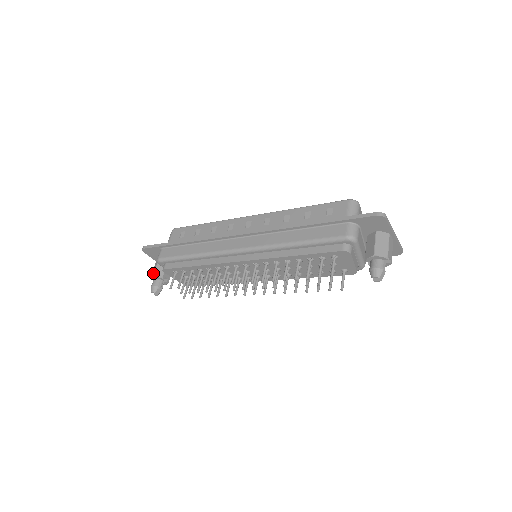
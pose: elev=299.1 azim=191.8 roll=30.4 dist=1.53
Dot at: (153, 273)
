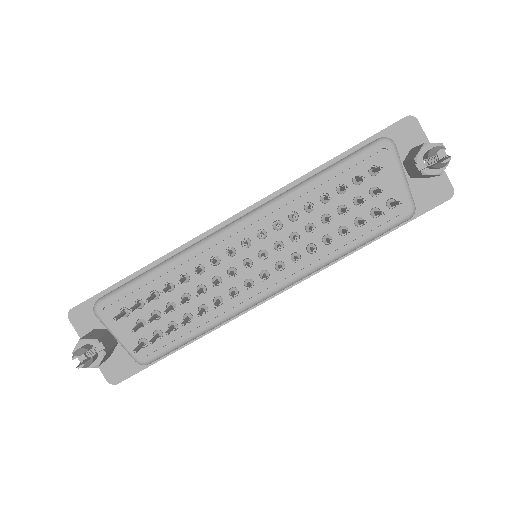
Dot at: occluded
